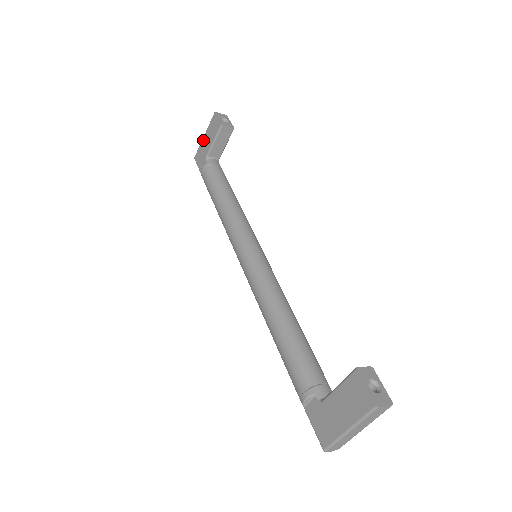
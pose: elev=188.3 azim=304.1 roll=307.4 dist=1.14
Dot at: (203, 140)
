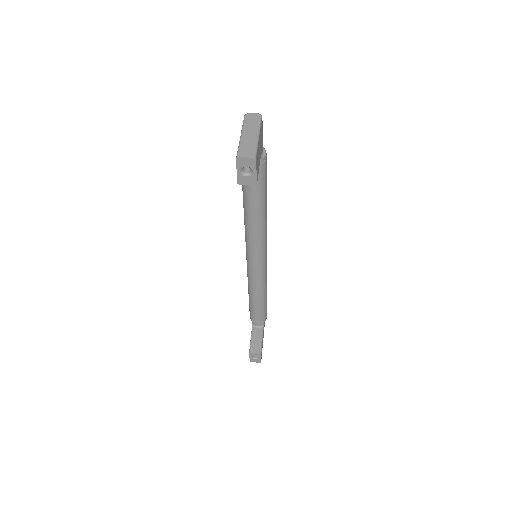
Dot at: (240, 136)
